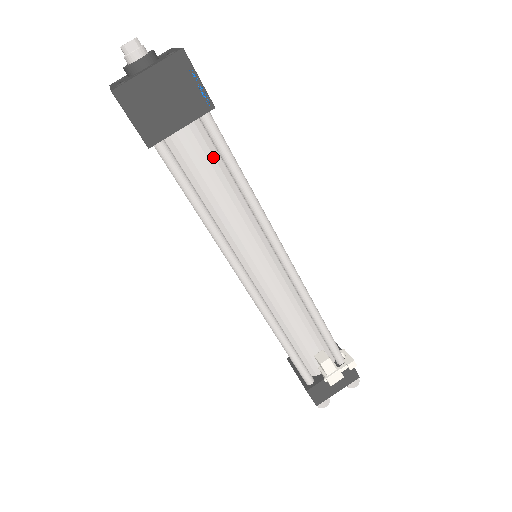
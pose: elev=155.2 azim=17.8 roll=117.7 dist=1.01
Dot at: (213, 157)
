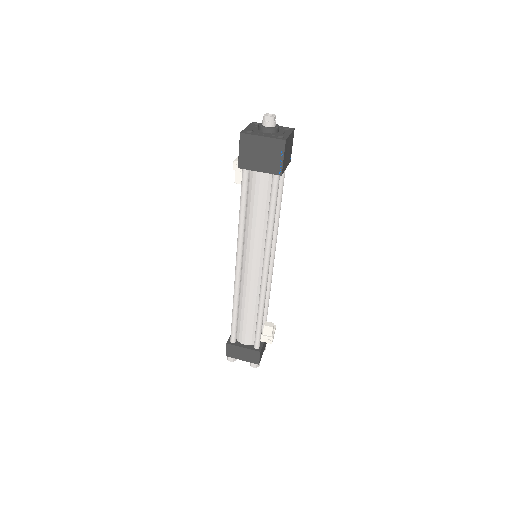
Dot at: (278, 188)
